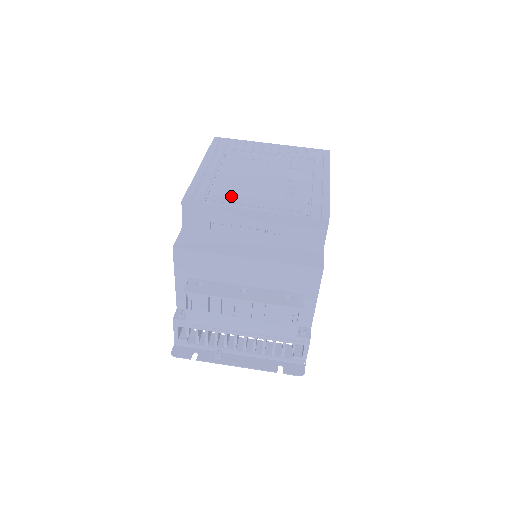
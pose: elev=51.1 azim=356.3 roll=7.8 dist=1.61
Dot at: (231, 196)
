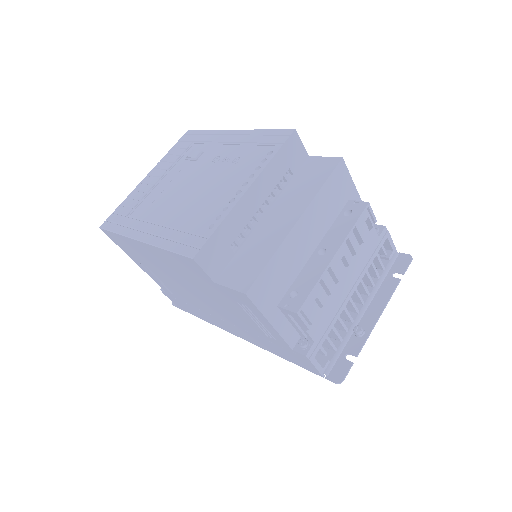
Dot at: (211, 211)
